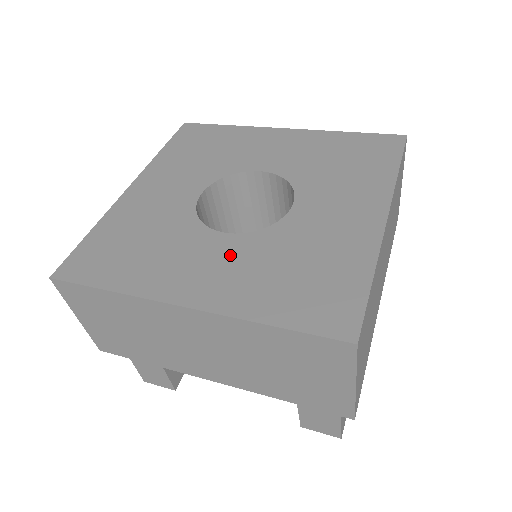
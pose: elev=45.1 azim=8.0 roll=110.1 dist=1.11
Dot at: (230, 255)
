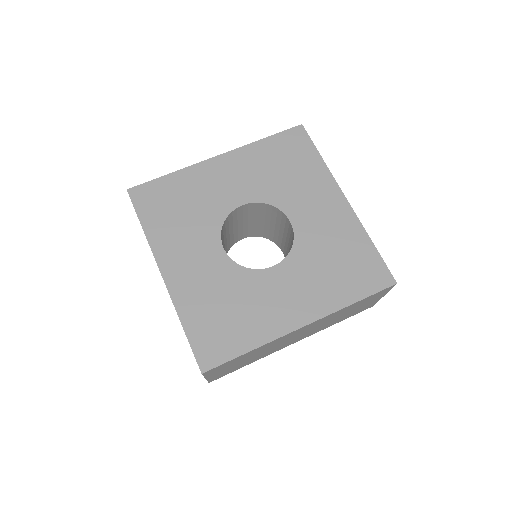
Dot at: (292, 279)
